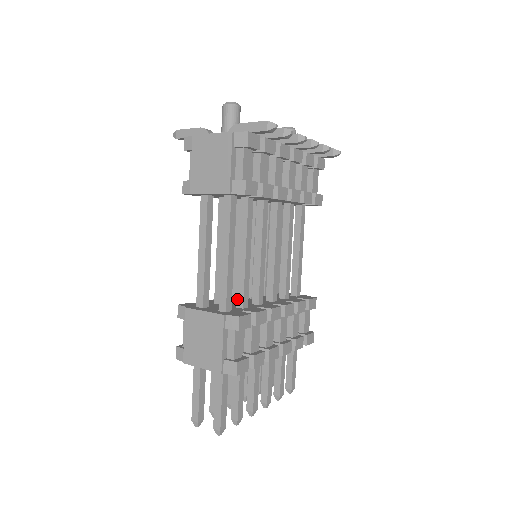
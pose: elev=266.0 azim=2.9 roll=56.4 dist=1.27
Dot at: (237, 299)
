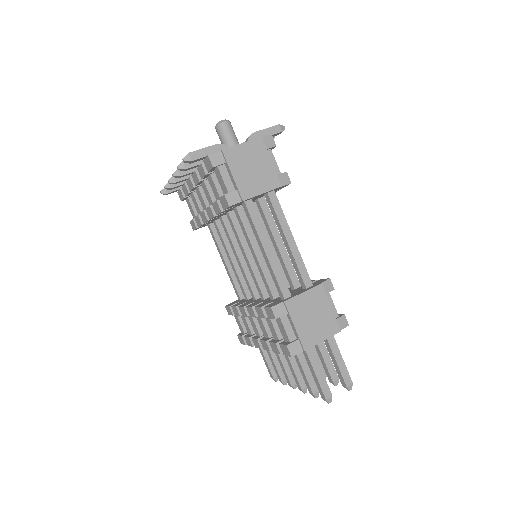
Dot at: (293, 282)
